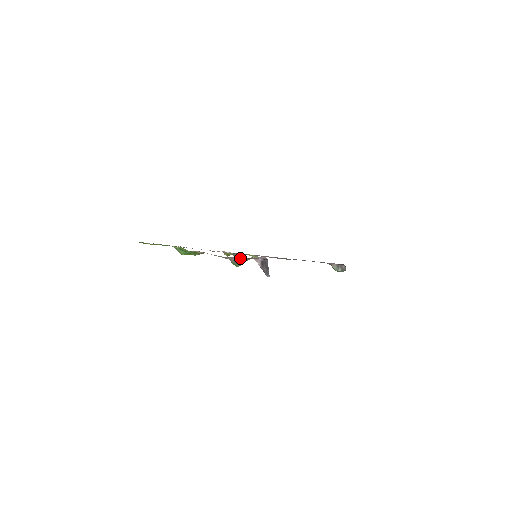
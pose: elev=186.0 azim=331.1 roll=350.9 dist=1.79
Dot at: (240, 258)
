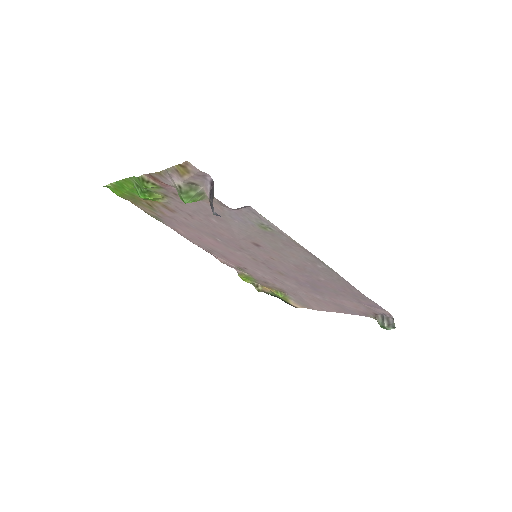
Dot at: (177, 172)
